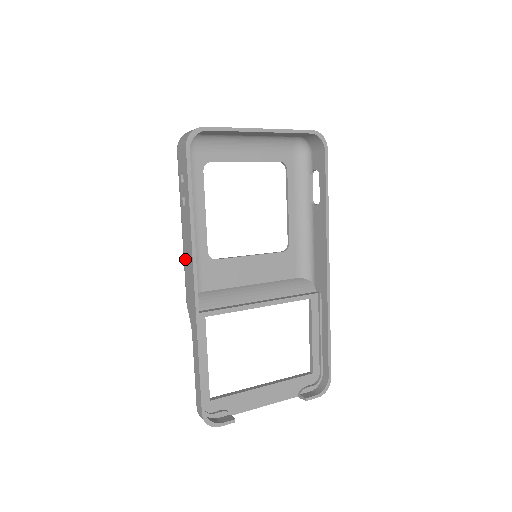
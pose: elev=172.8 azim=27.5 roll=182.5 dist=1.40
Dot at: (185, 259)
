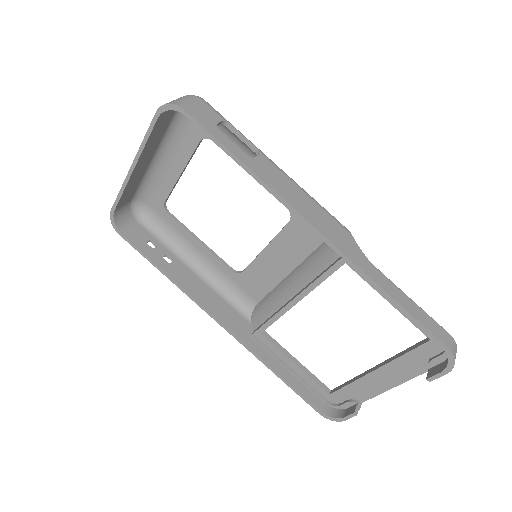
Dot at: (212, 296)
